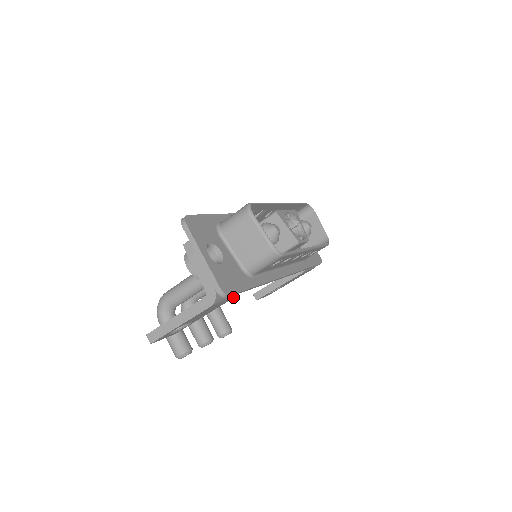
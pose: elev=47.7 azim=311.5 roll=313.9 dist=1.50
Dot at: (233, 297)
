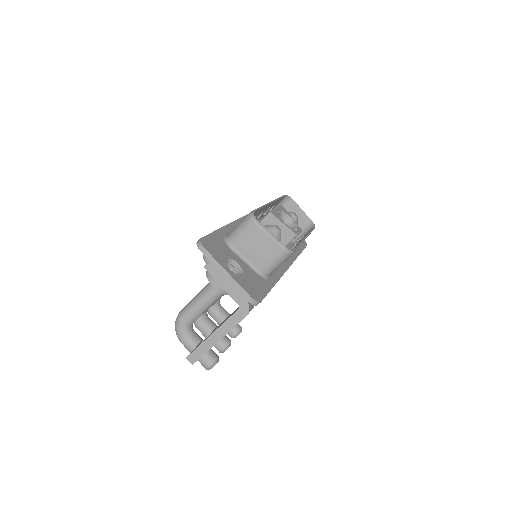
Dot at: occluded
